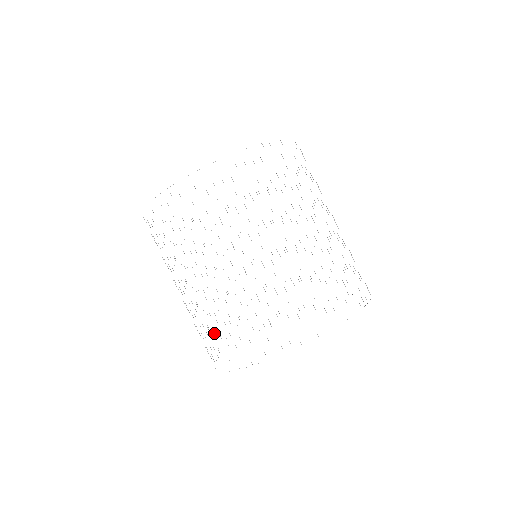
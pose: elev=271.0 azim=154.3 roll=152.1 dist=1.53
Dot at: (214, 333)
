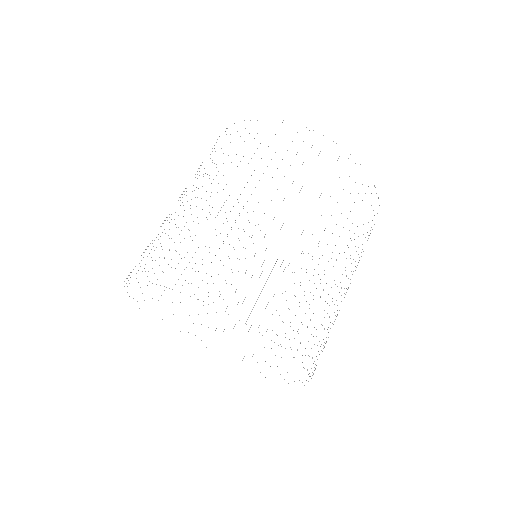
Dot at: occluded
